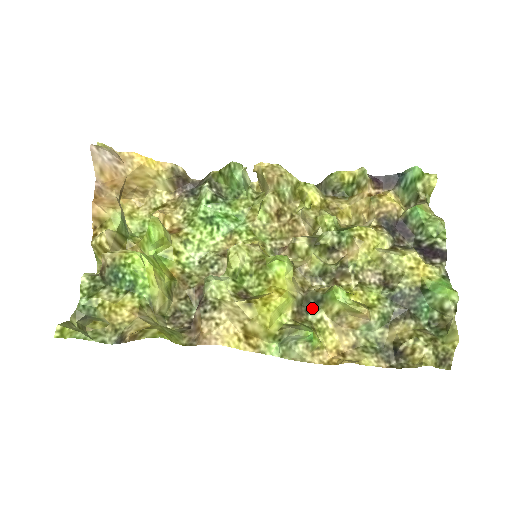
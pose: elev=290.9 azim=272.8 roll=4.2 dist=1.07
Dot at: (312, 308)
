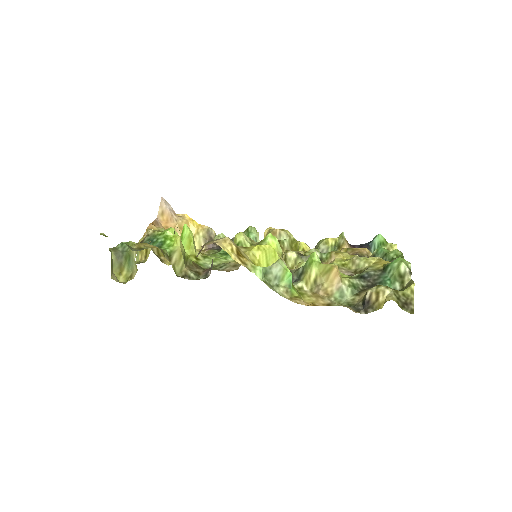
Dot at: (295, 282)
